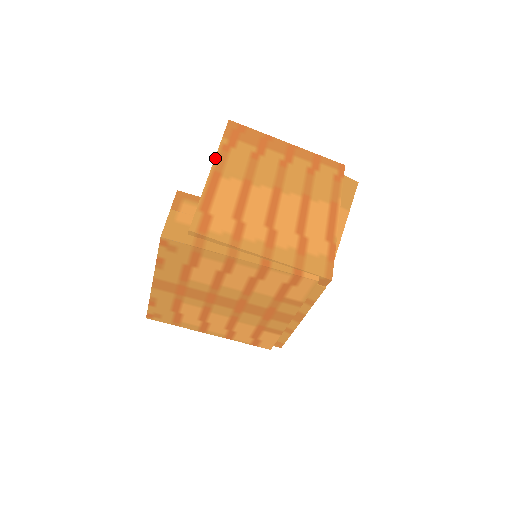
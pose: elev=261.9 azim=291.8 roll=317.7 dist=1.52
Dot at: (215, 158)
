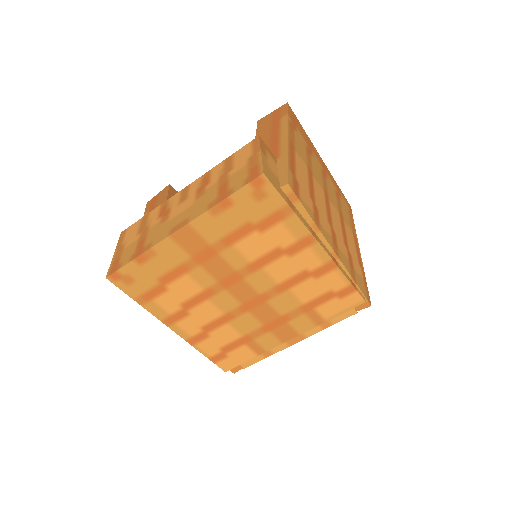
Dot at: (288, 128)
